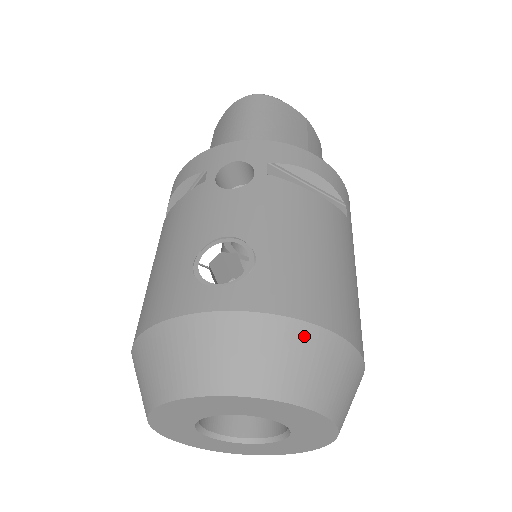
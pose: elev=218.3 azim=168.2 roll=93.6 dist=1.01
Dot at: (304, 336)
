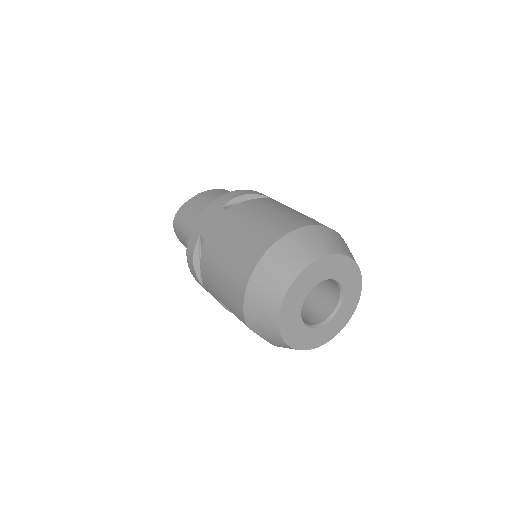
Dot at: occluded
